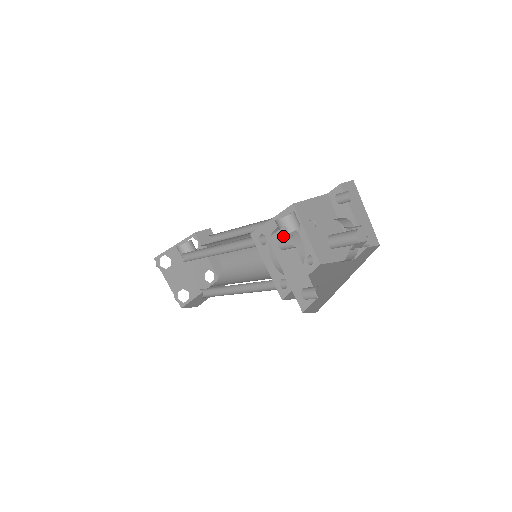
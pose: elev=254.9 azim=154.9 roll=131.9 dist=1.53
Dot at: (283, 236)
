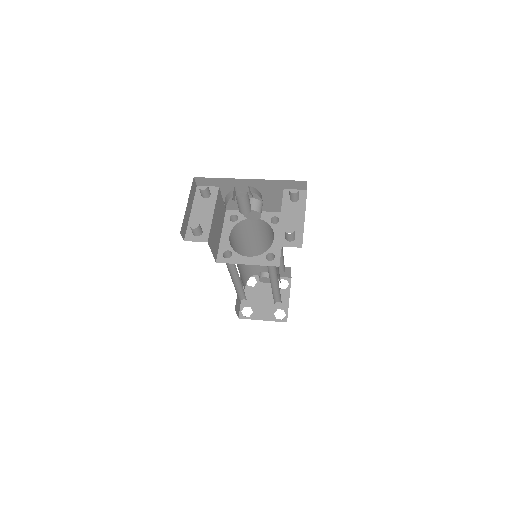
Dot at: (211, 191)
